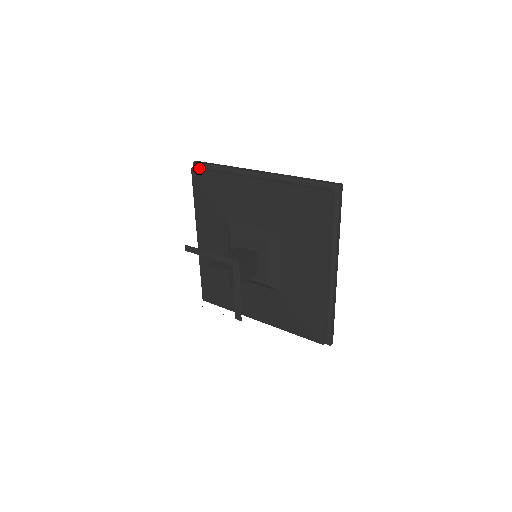
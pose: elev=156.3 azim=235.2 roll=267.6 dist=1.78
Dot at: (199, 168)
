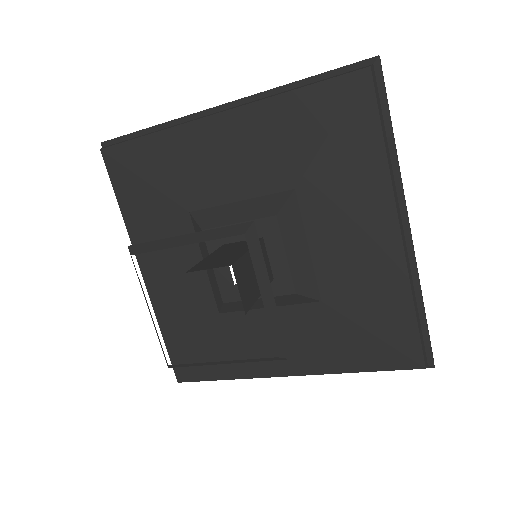
Dot at: (114, 144)
